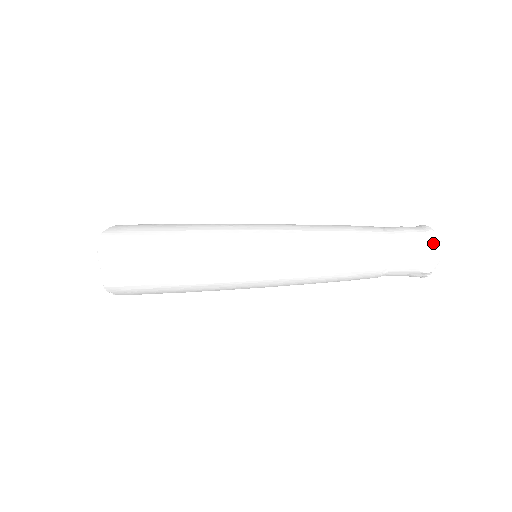
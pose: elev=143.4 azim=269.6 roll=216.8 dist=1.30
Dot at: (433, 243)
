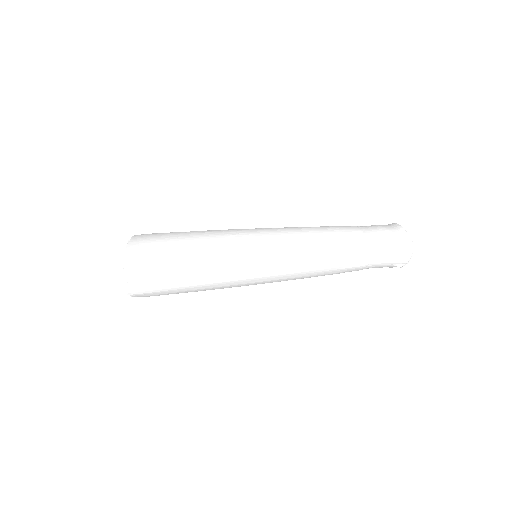
Dot at: (406, 245)
